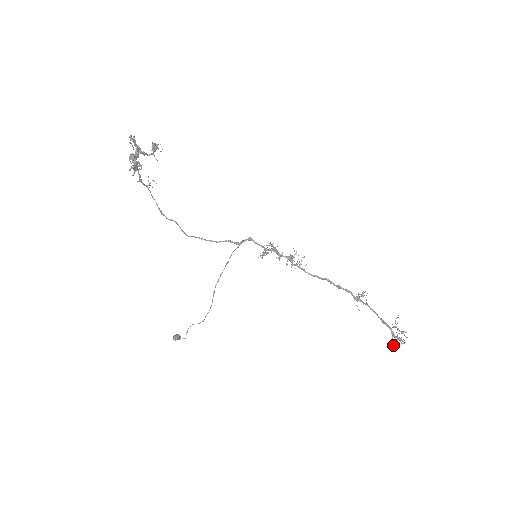
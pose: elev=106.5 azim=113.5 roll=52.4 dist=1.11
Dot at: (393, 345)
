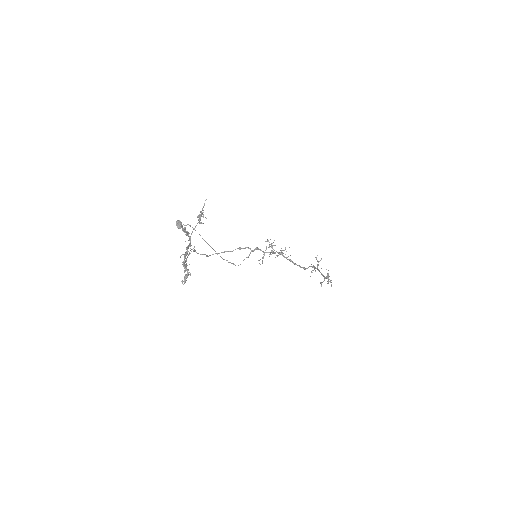
Dot at: (321, 285)
